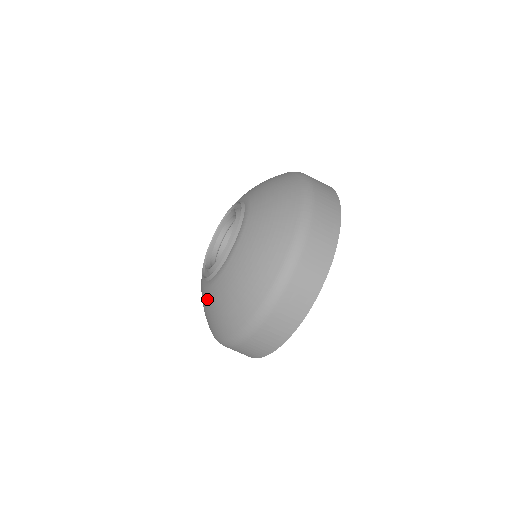
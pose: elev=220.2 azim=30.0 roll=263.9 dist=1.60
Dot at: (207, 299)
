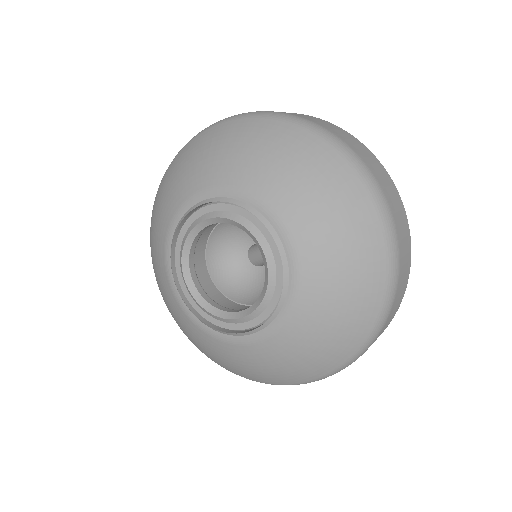
Dot at: (215, 348)
